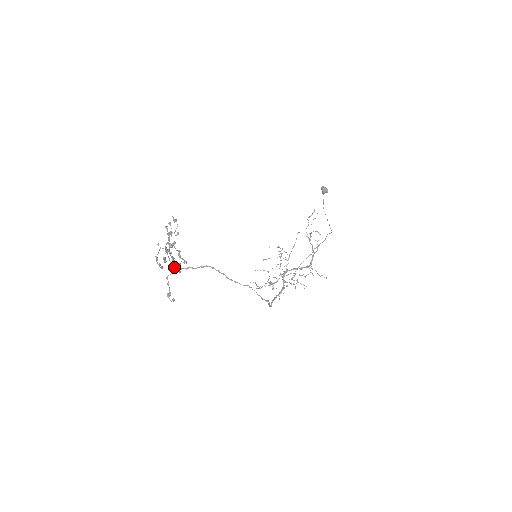
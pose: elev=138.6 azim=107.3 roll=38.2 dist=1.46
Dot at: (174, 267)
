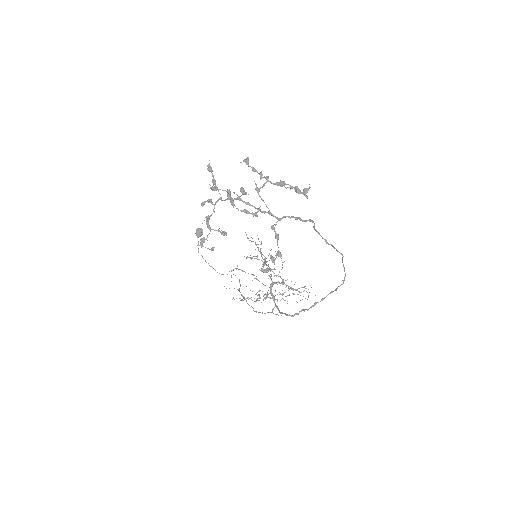
Dot at: occluded
